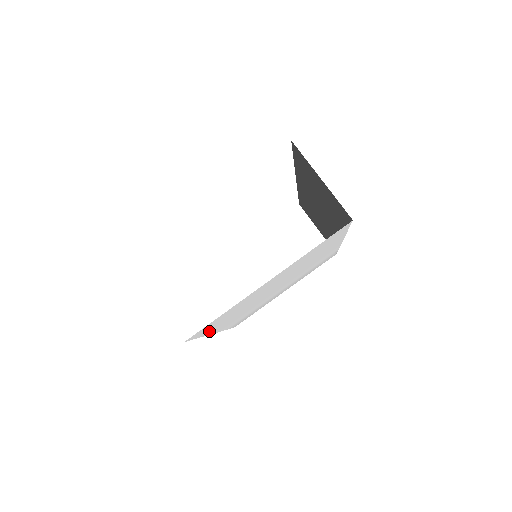
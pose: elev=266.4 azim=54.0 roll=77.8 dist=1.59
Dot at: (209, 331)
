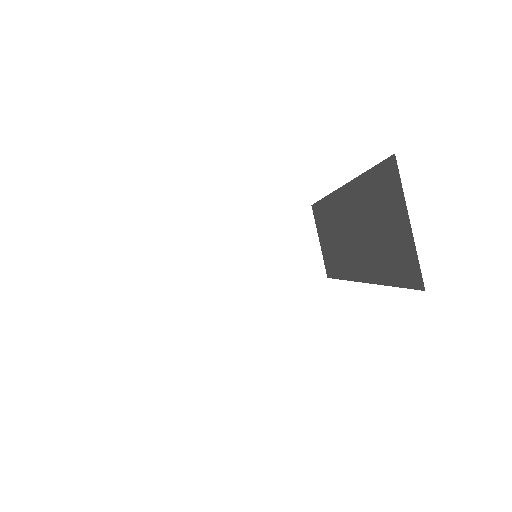
Dot at: occluded
